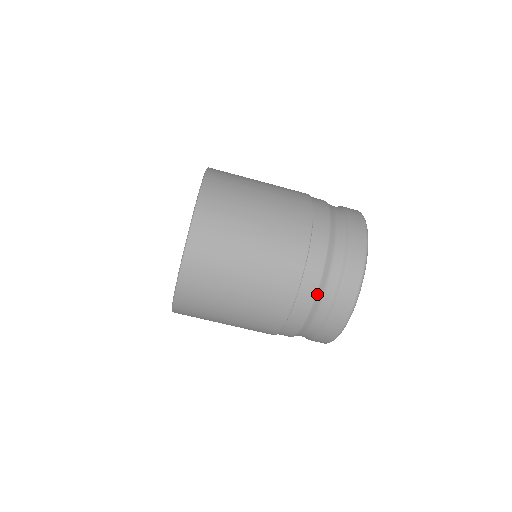
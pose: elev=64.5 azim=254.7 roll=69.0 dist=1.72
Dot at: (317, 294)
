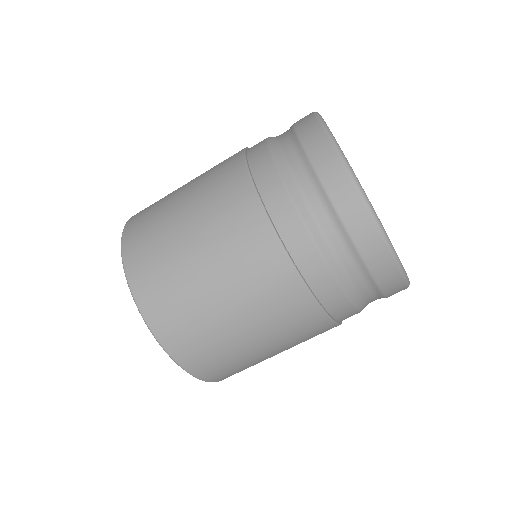
Dot at: (305, 224)
